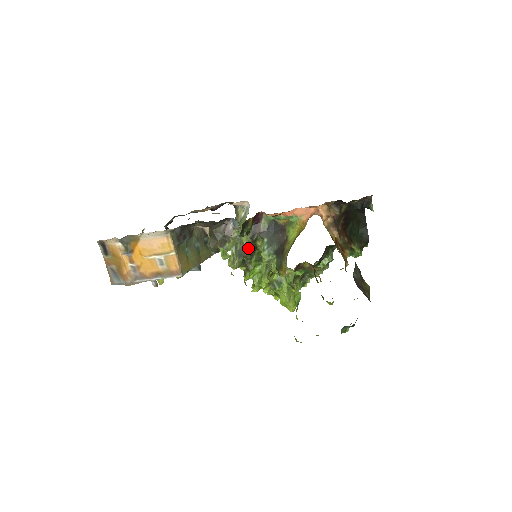
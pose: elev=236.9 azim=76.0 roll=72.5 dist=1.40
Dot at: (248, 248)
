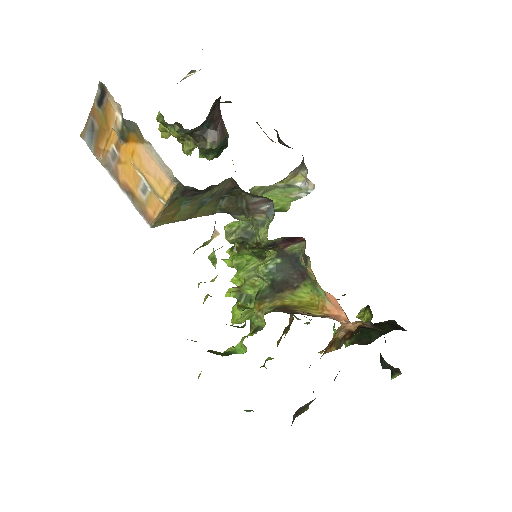
Dot at: (257, 242)
